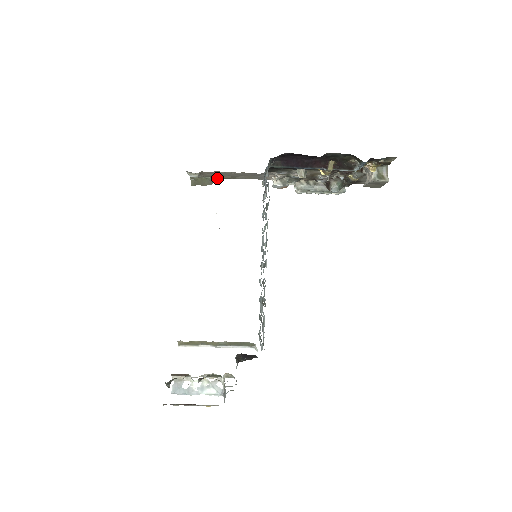
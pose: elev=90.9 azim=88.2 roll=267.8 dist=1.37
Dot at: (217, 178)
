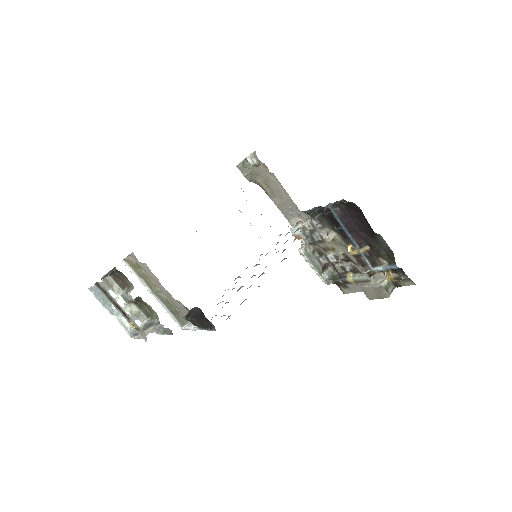
Dot at: (259, 182)
